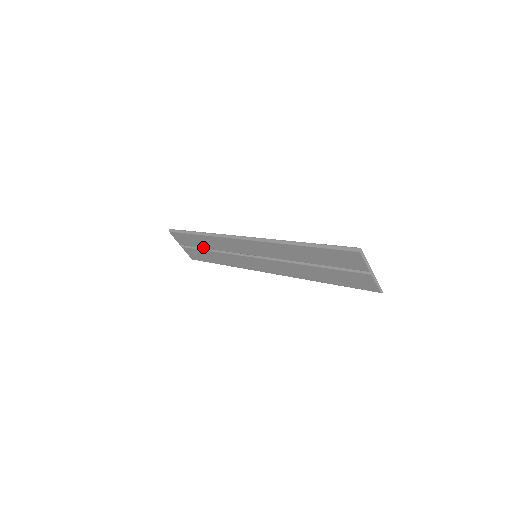
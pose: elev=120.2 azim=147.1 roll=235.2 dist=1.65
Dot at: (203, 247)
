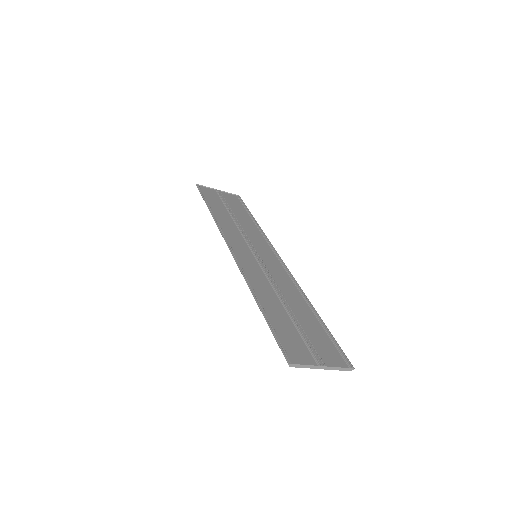
Dot at: (226, 211)
